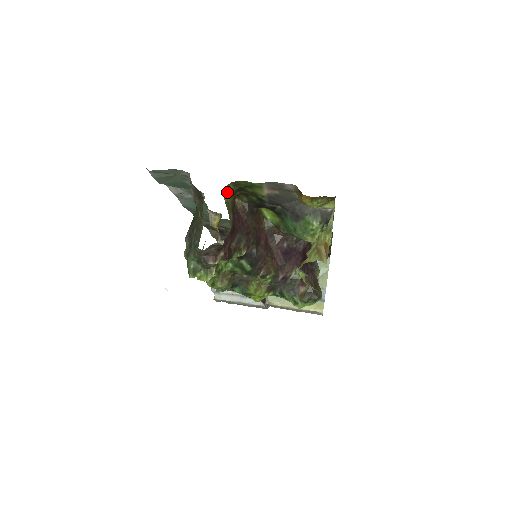
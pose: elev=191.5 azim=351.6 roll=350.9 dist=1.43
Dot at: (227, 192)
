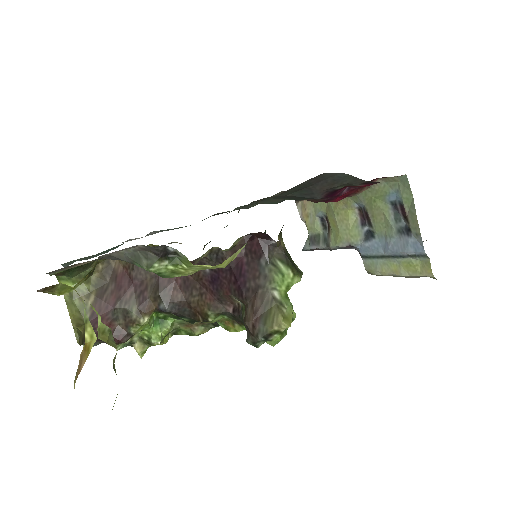
Dot at: (66, 284)
